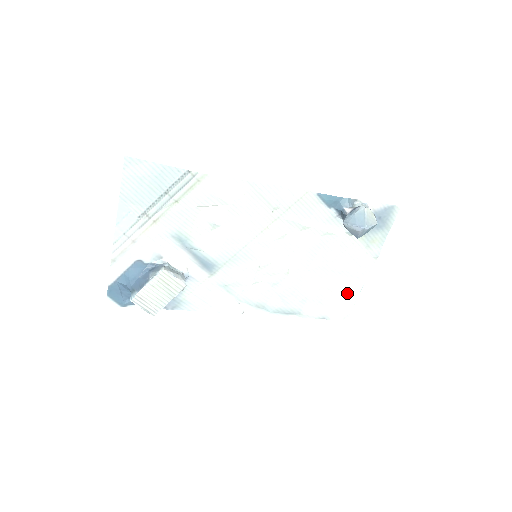
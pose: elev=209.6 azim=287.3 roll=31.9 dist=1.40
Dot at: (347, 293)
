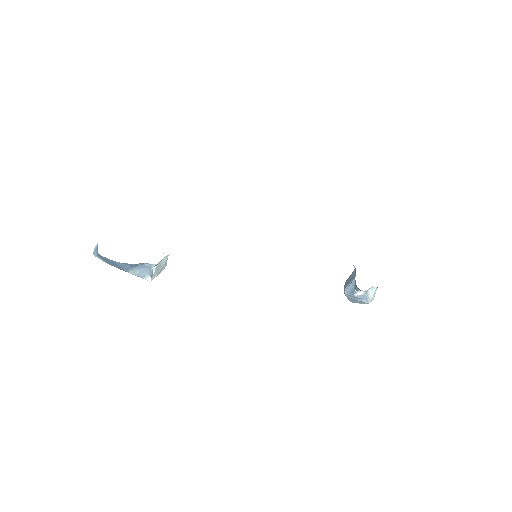
Dot at: occluded
